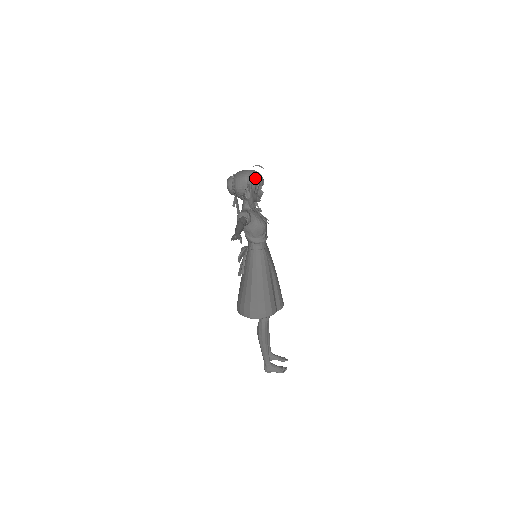
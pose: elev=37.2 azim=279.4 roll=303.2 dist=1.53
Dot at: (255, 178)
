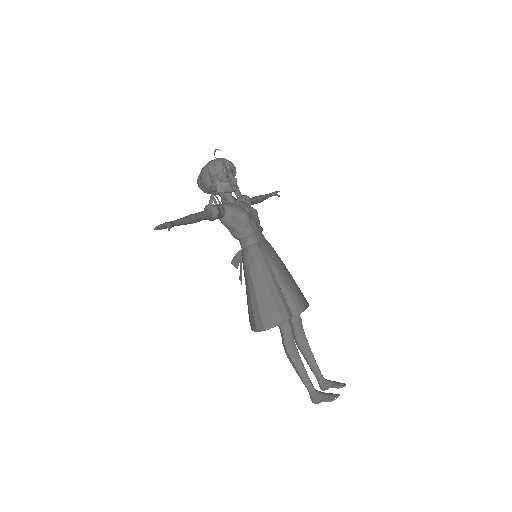
Dot at: (216, 164)
